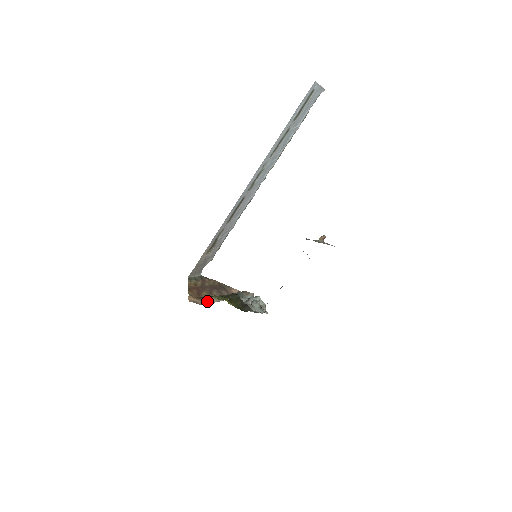
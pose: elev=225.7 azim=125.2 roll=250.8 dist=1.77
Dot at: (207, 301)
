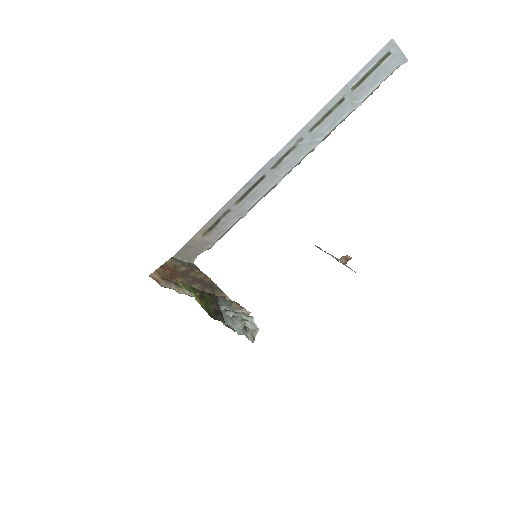
Dot at: (174, 287)
